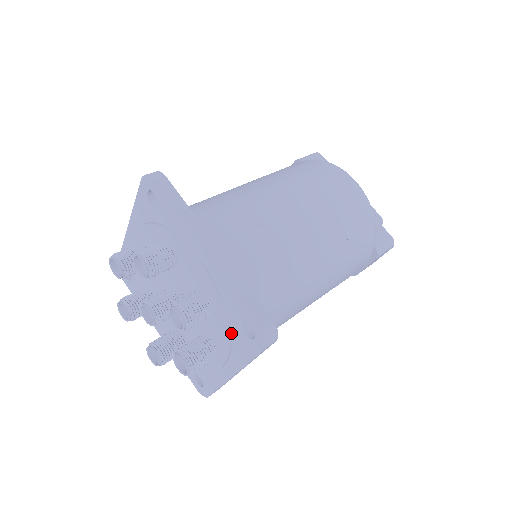
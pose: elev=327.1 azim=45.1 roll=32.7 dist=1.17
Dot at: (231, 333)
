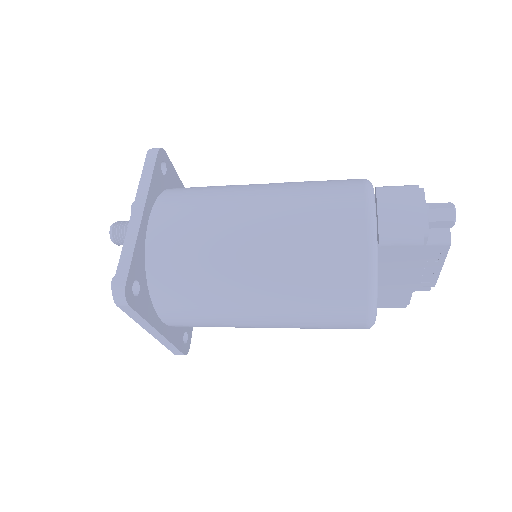
Dot at: occluded
